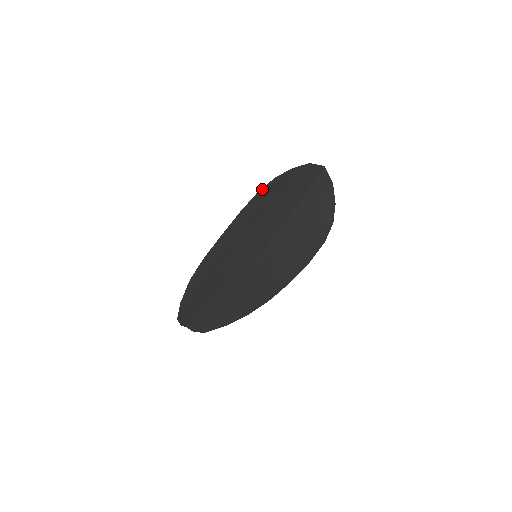
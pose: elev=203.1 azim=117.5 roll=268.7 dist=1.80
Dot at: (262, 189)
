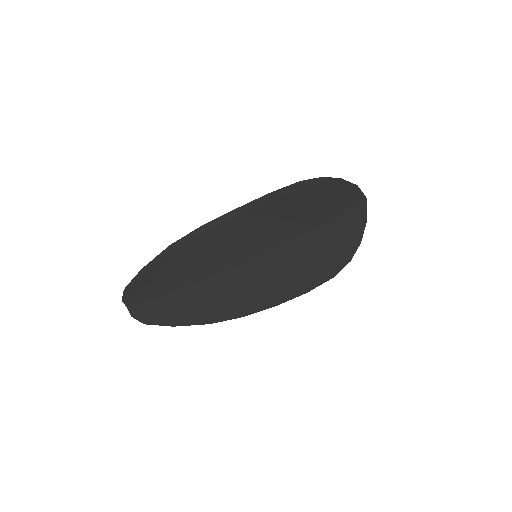
Dot at: (306, 181)
